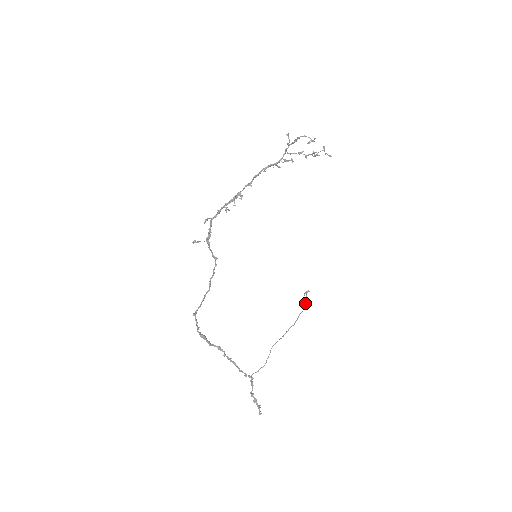
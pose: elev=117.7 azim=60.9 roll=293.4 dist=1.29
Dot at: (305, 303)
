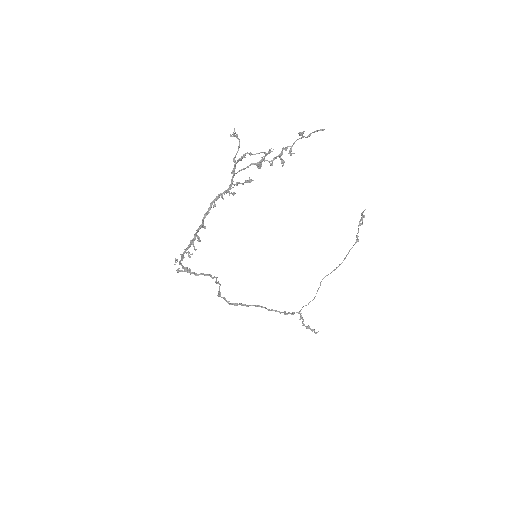
Dot at: (357, 235)
